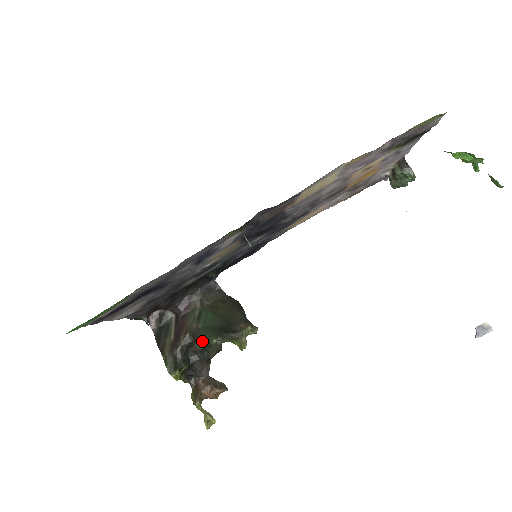
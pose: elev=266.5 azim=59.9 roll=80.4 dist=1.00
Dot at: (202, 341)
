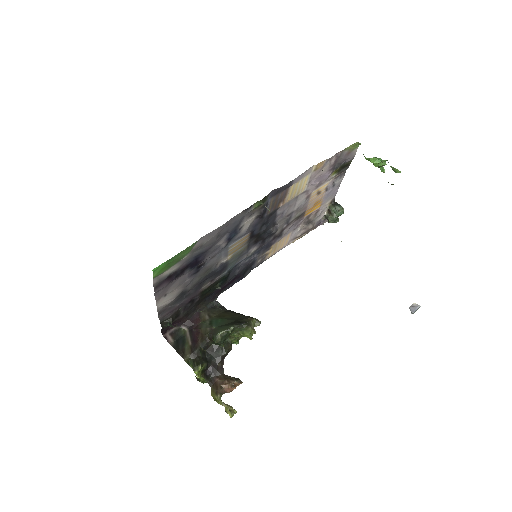
Dot at: (221, 331)
